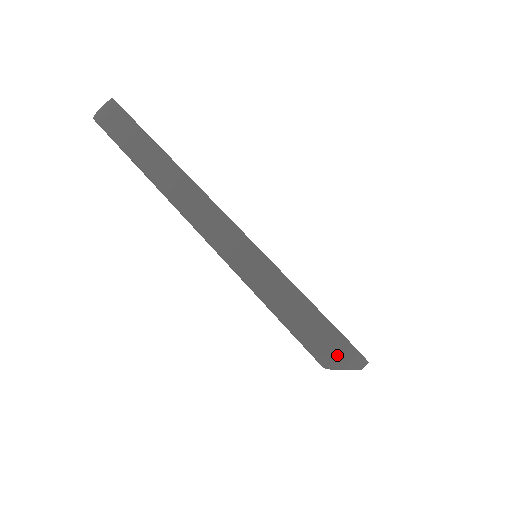
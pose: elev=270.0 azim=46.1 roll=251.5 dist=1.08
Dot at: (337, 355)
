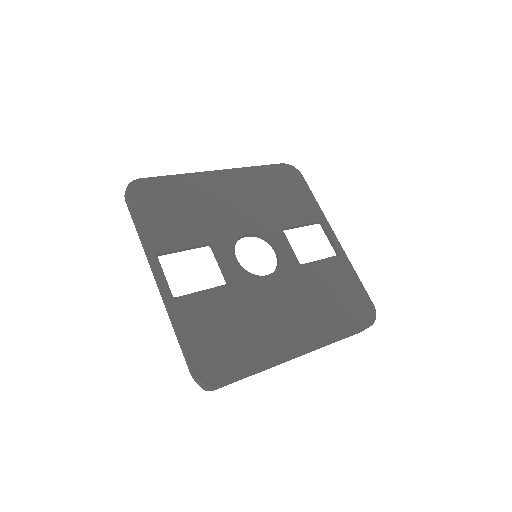
Dot at: occluded
